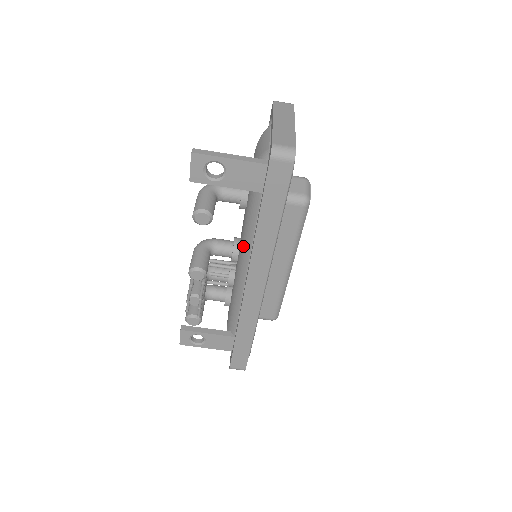
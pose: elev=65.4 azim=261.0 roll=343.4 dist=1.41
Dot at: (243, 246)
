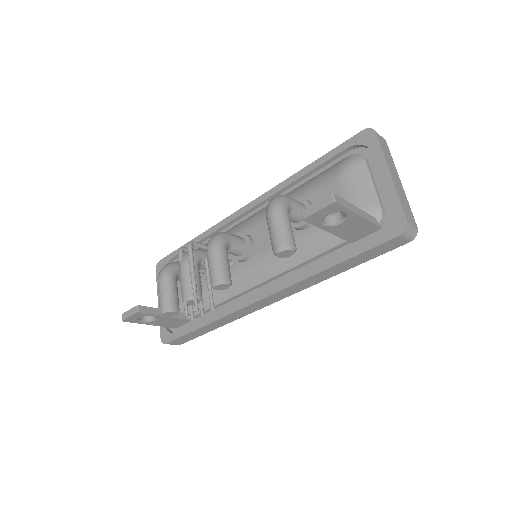
Dot at: (273, 262)
